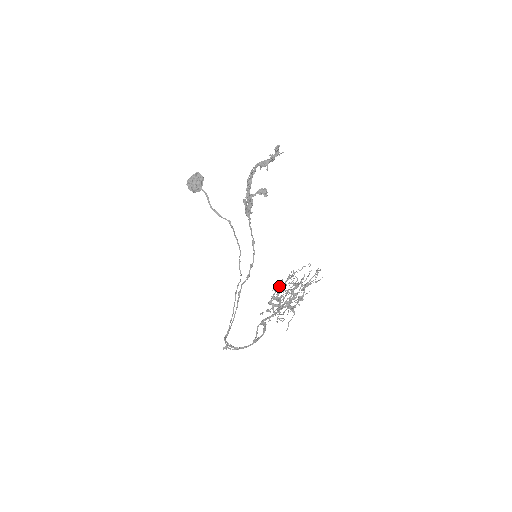
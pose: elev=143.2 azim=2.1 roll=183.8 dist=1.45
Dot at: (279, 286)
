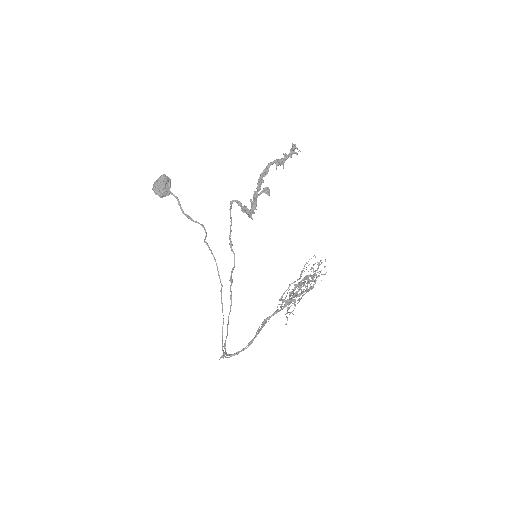
Dot at: occluded
